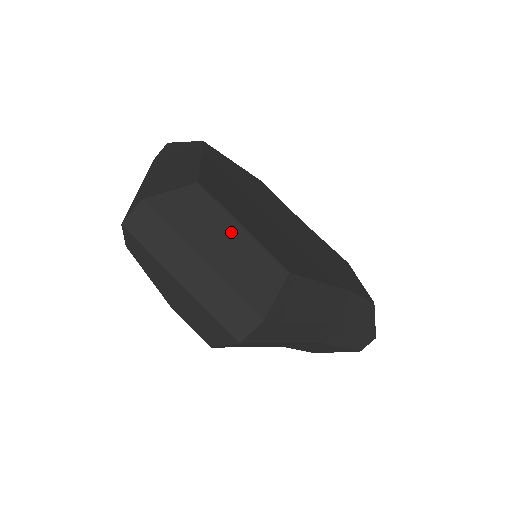
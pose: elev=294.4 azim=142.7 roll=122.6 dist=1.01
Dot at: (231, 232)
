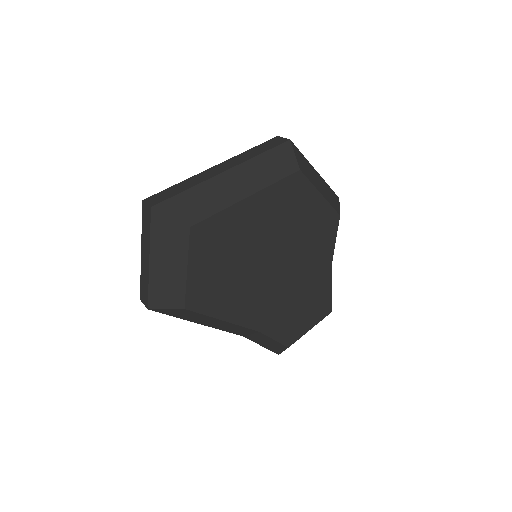
Dot at: (178, 265)
